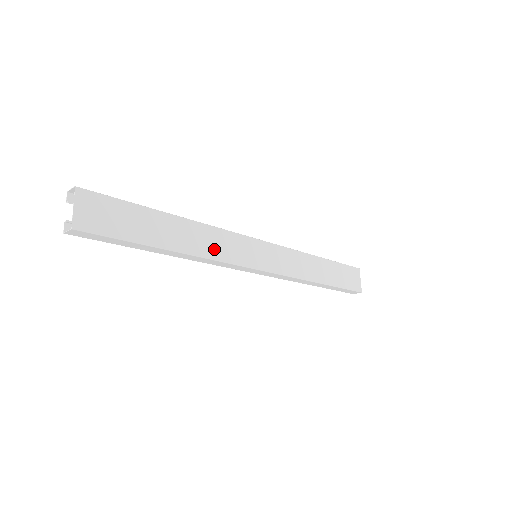
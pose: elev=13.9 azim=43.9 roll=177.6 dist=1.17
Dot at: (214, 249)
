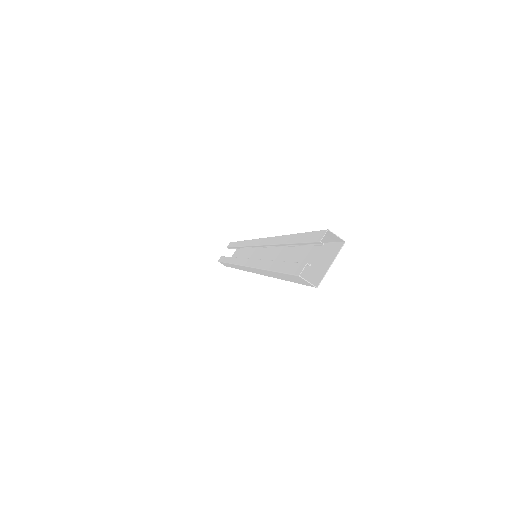
Dot at: occluded
